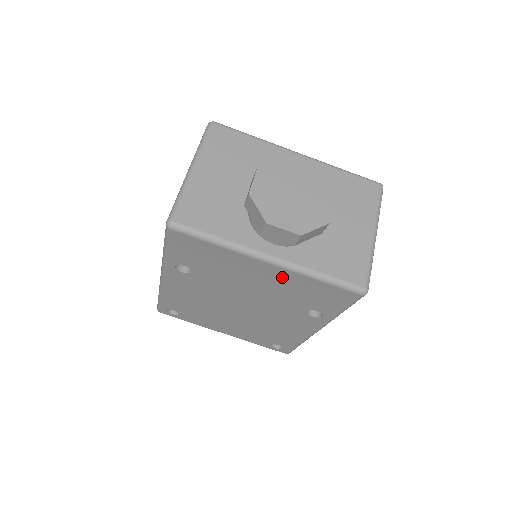
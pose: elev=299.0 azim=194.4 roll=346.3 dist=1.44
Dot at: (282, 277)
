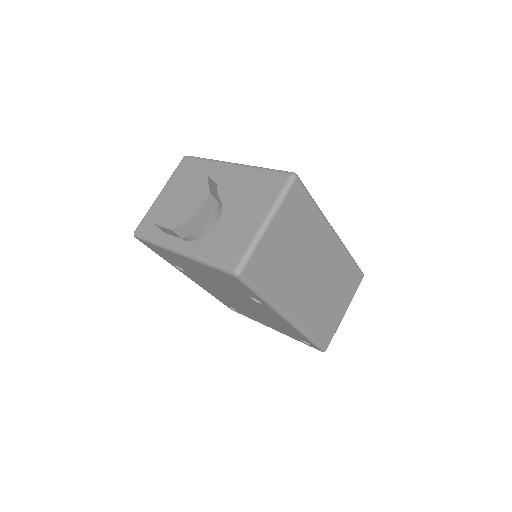
Dot at: (199, 266)
